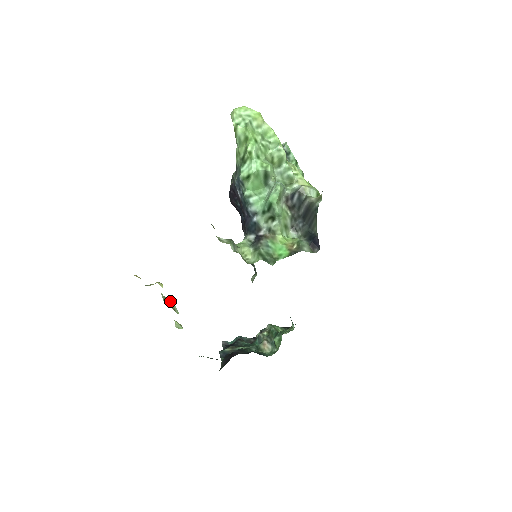
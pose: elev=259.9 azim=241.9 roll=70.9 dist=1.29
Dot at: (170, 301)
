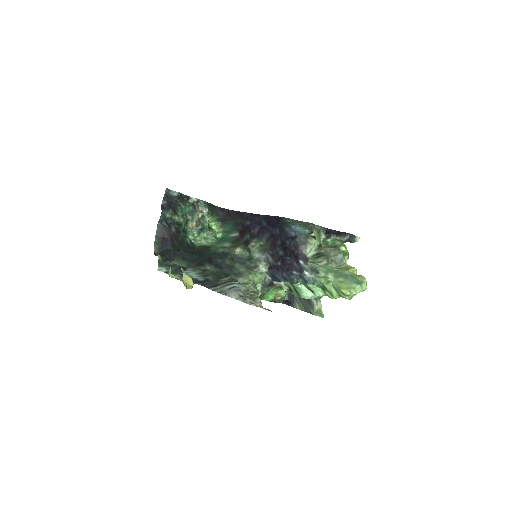
Dot at: occluded
